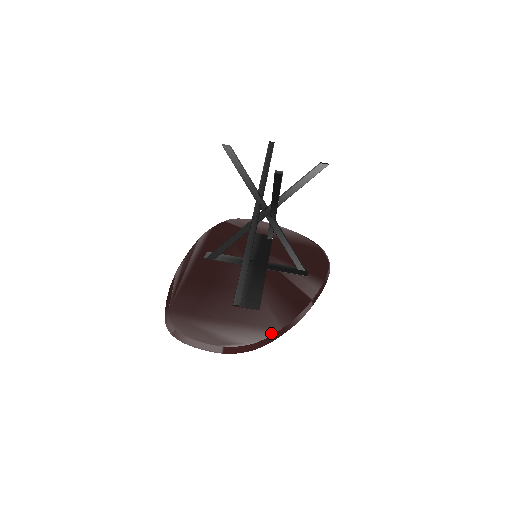
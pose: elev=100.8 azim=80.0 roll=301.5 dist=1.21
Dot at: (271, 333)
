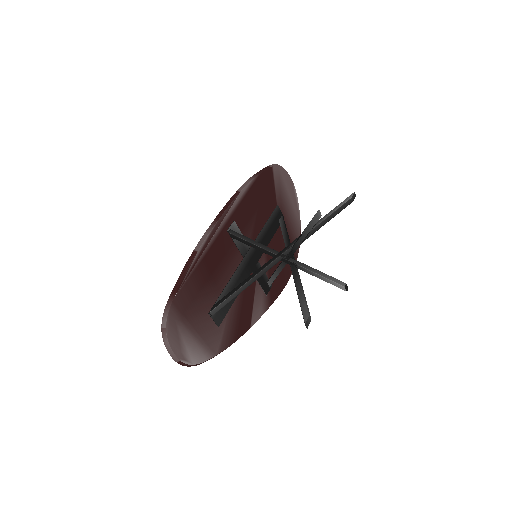
Dot at: (210, 358)
